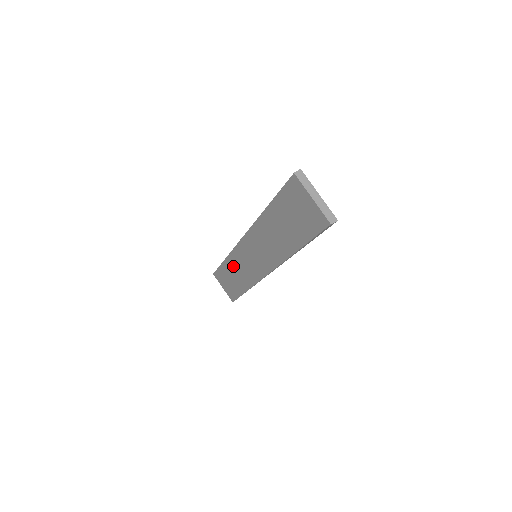
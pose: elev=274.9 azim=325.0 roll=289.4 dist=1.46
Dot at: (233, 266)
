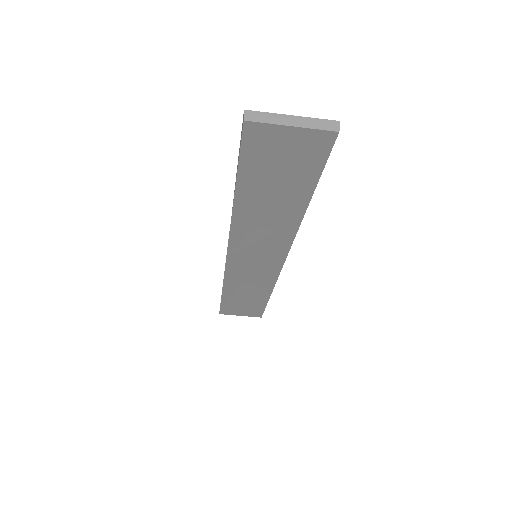
Dot at: (237, 288)
